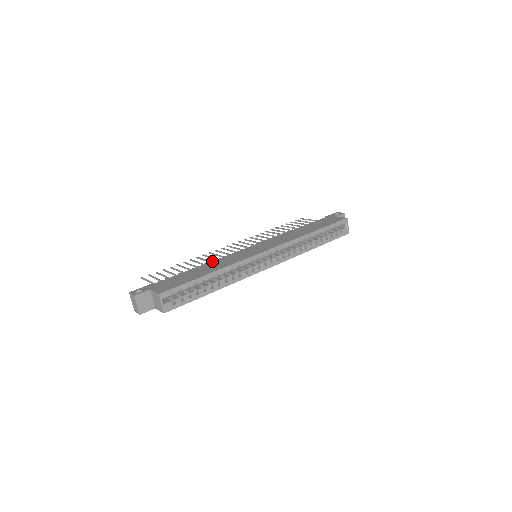
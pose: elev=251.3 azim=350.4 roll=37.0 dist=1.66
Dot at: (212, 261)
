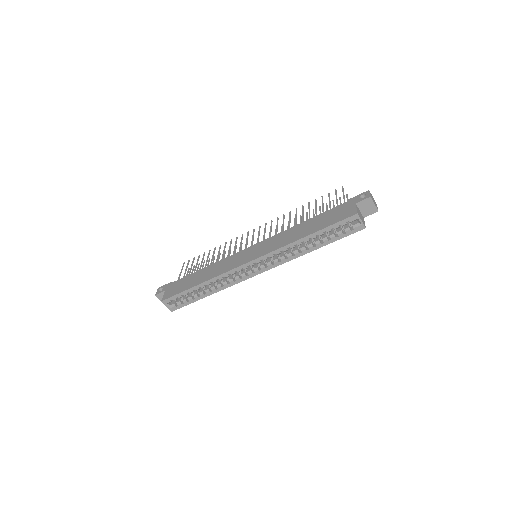
Dot at: (215, 262)
